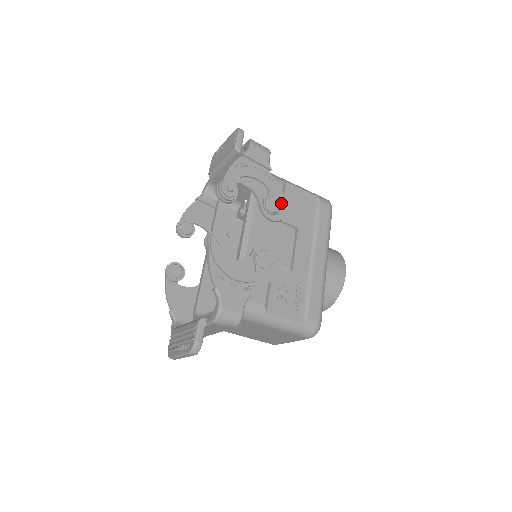
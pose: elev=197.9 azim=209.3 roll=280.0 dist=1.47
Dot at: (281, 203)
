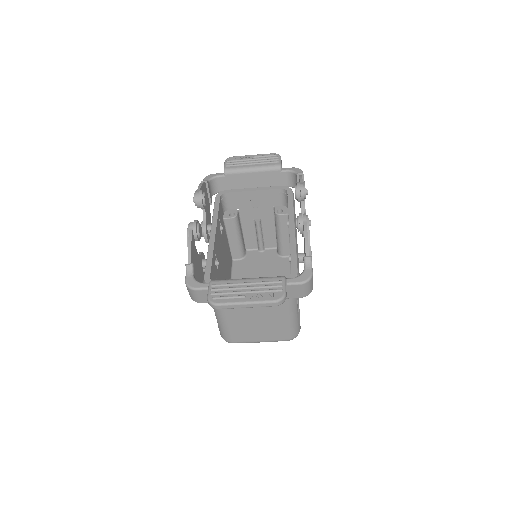
Dot at: occluded
